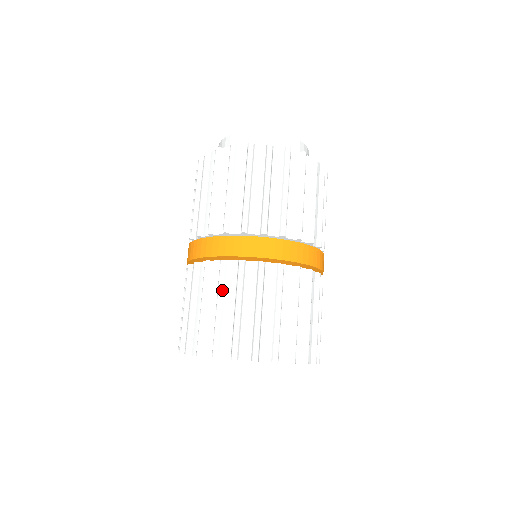
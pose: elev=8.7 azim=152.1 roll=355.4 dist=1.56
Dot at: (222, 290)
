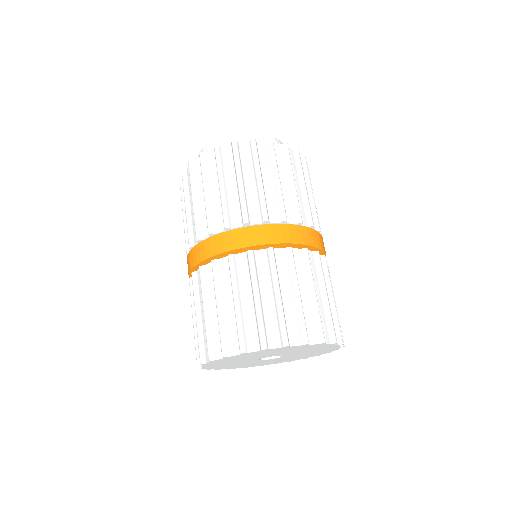
Dot at: (192, 305)
